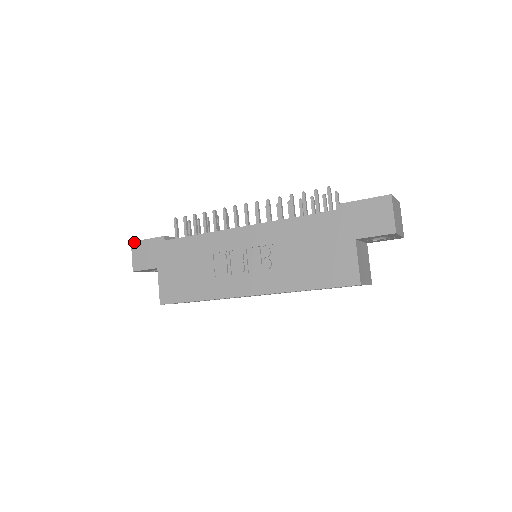
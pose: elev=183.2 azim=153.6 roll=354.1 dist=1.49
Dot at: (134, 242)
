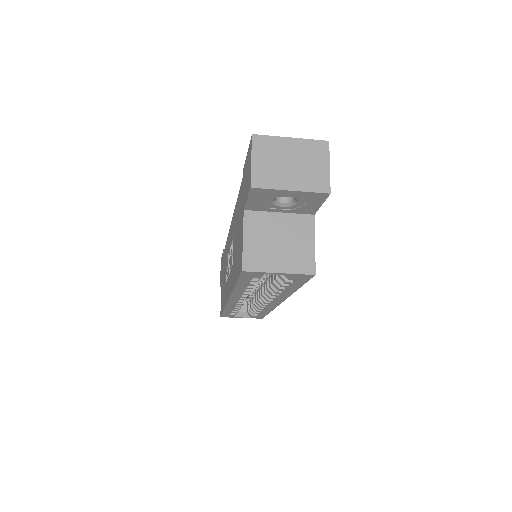
Dot at: occluded
